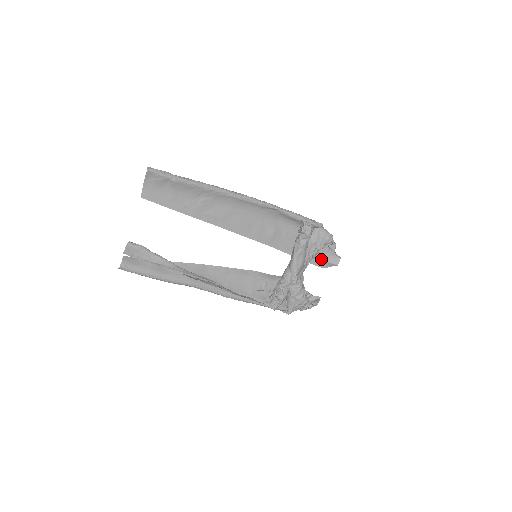
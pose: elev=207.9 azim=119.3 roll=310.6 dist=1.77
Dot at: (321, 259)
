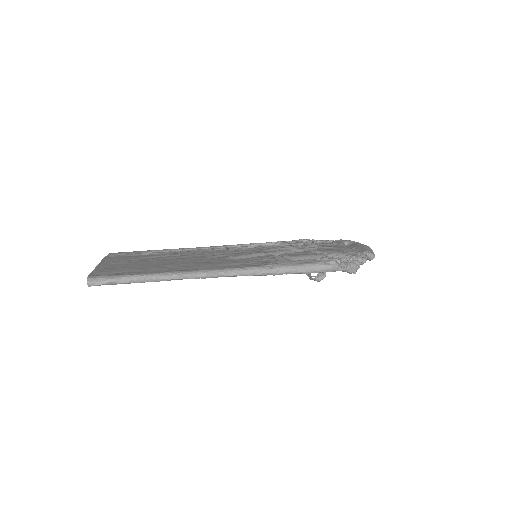
Dot at: (347, 252)
